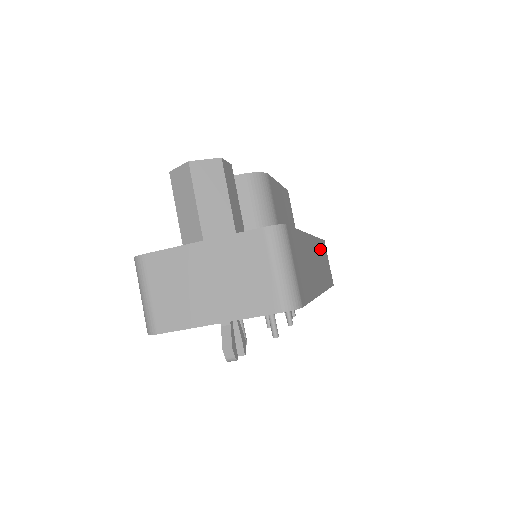
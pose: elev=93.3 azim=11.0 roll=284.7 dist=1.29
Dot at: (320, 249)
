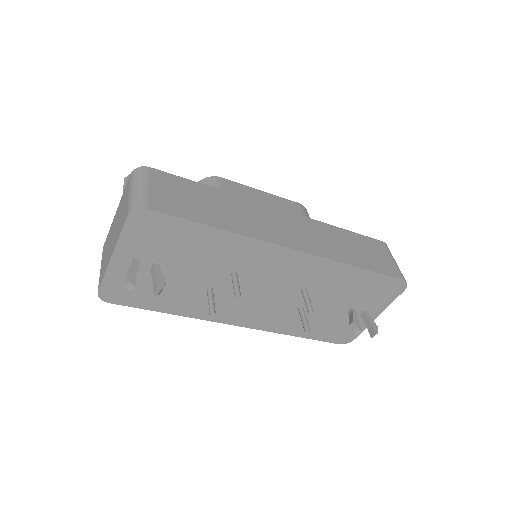
Dot at: (334, 233)
